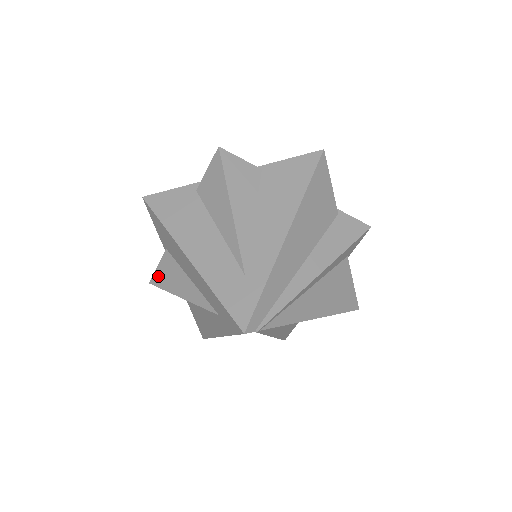
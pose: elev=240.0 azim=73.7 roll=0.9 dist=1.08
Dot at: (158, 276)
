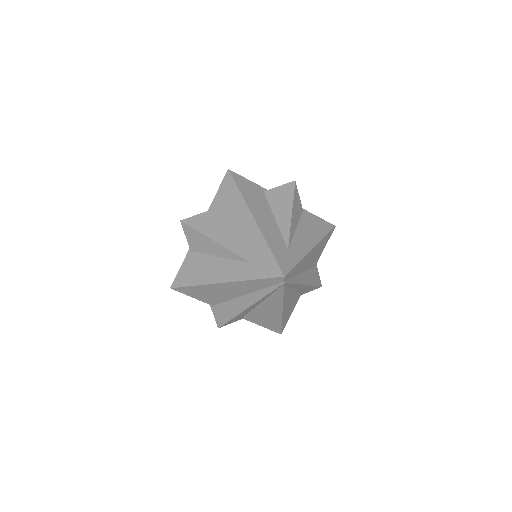
Dot at: (195, 220)
